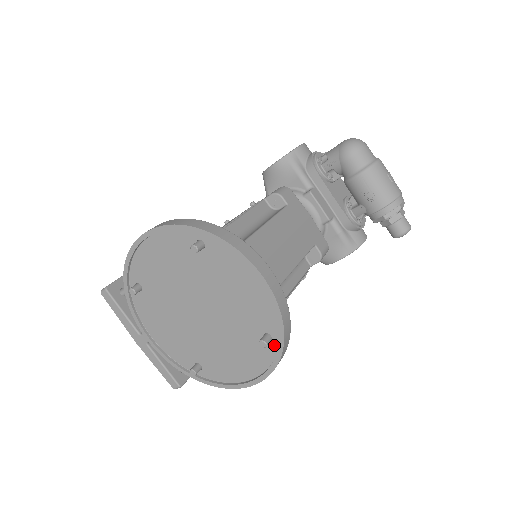
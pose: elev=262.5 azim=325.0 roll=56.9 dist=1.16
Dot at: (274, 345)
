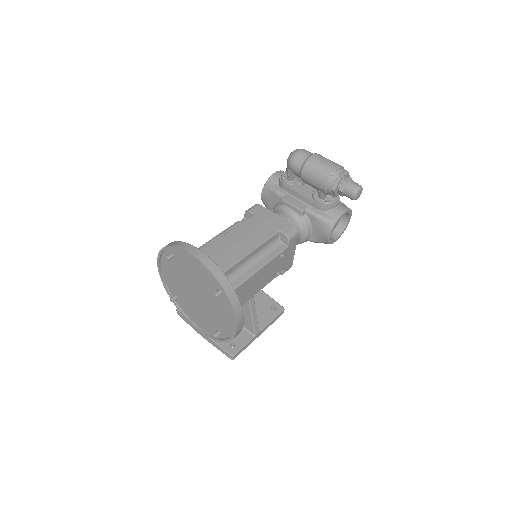
Dot at: (225, 295)
